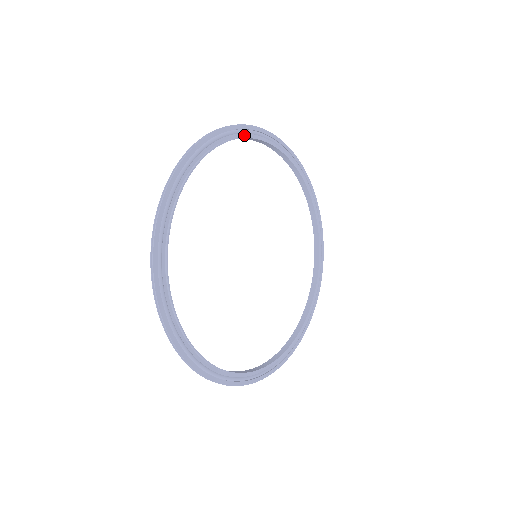
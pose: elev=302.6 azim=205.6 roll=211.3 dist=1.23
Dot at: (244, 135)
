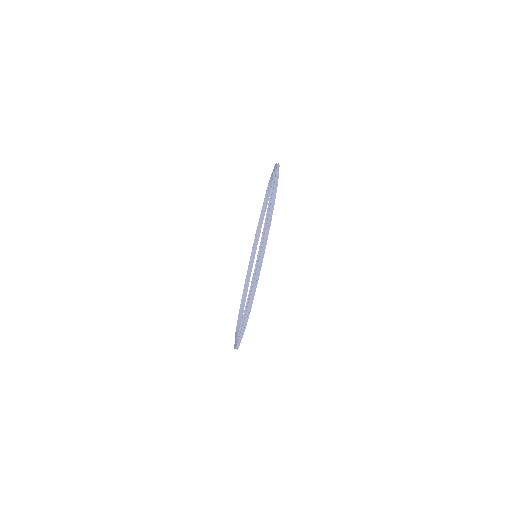
Dot at: occluded
